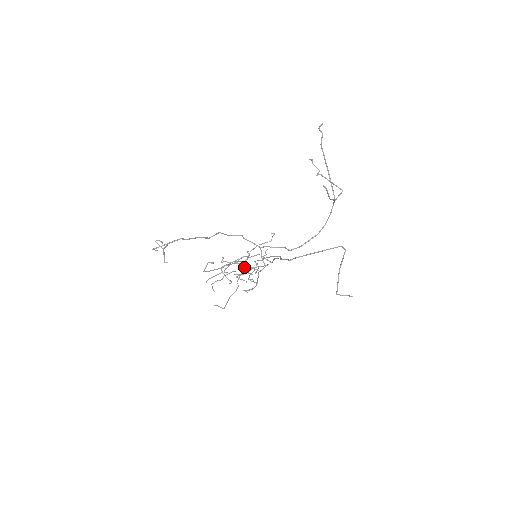
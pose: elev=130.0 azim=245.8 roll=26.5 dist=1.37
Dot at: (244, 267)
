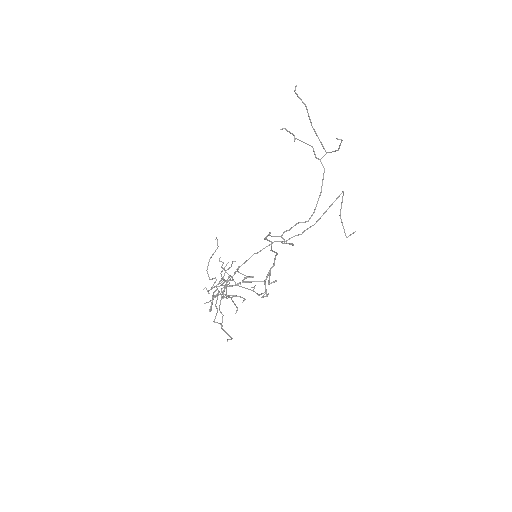
Dot at: (221, 285)
